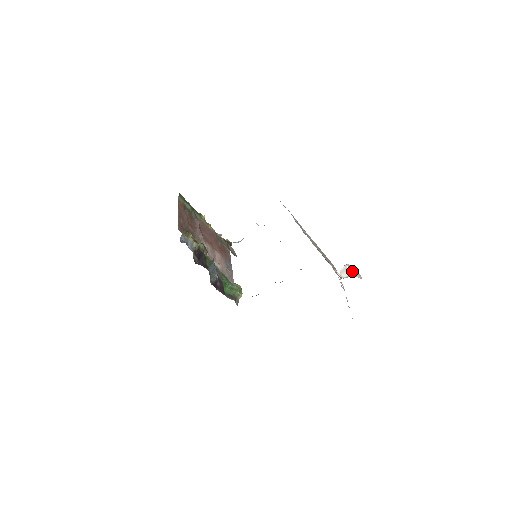
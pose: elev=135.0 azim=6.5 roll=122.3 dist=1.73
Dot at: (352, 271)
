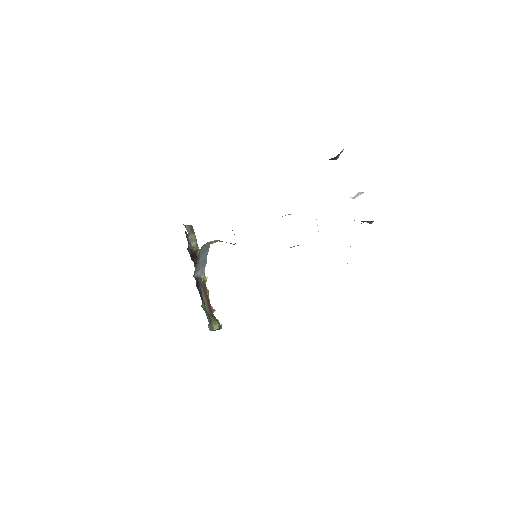
Dot at: occluded
